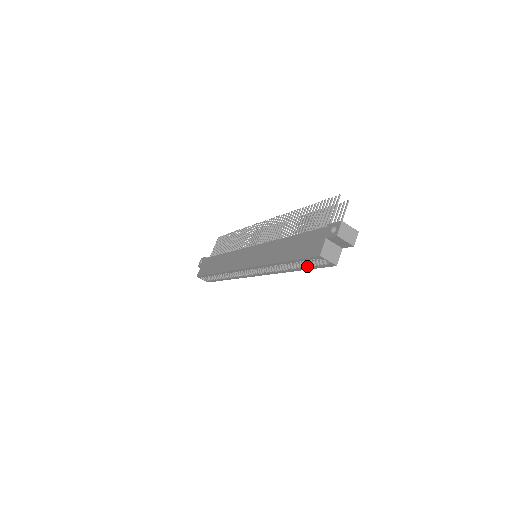
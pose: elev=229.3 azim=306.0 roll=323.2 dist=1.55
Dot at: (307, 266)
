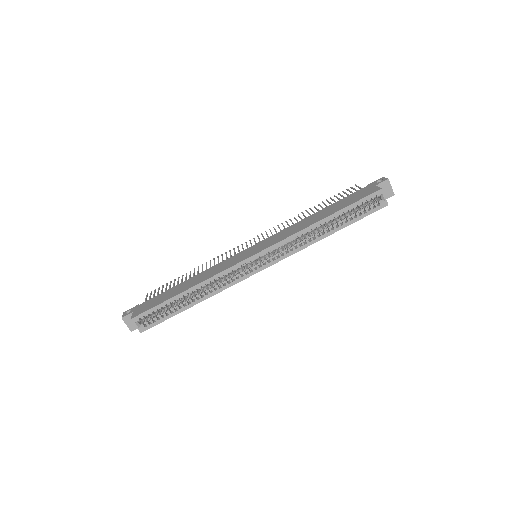
Dot at: (354, 217)
